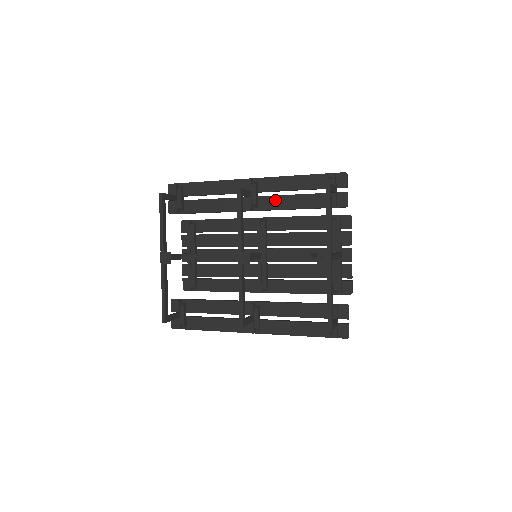
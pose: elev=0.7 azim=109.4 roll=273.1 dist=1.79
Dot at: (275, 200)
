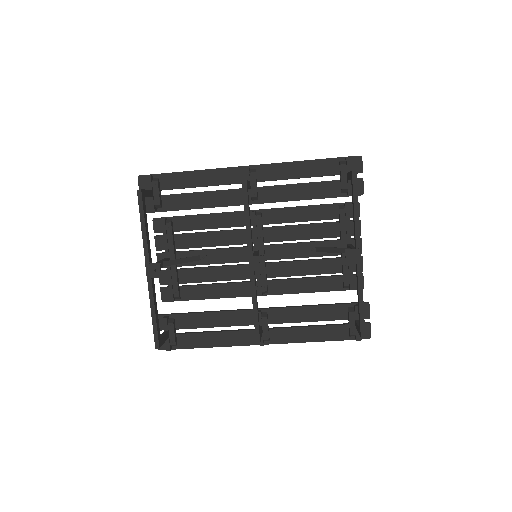
Dot at: (279, 190)
